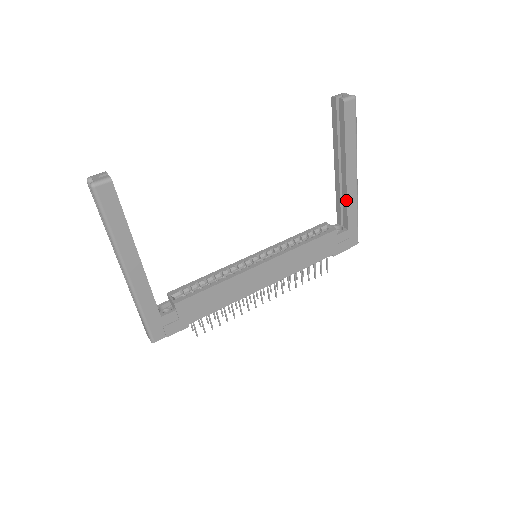
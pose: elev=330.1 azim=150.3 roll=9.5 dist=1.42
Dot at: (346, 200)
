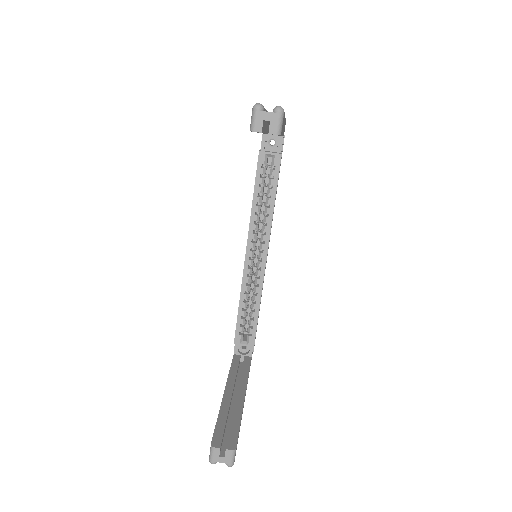
Dot at: occluded
